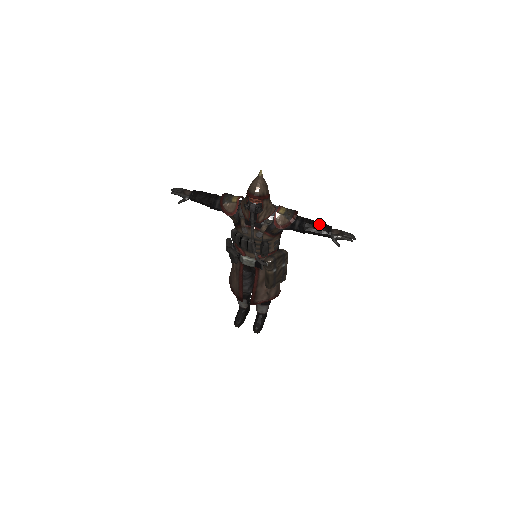
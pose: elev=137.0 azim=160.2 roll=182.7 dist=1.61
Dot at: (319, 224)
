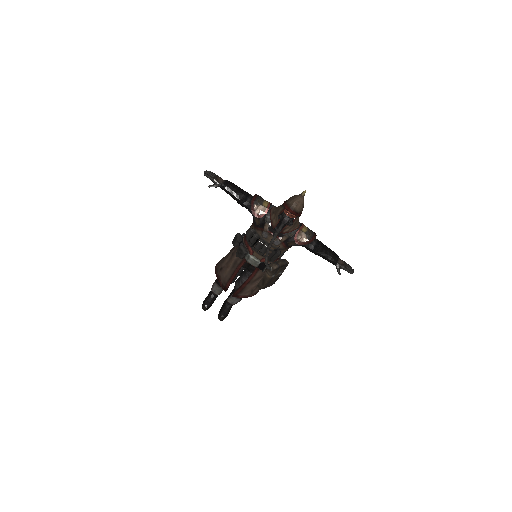
Dot at: (330, 251)
